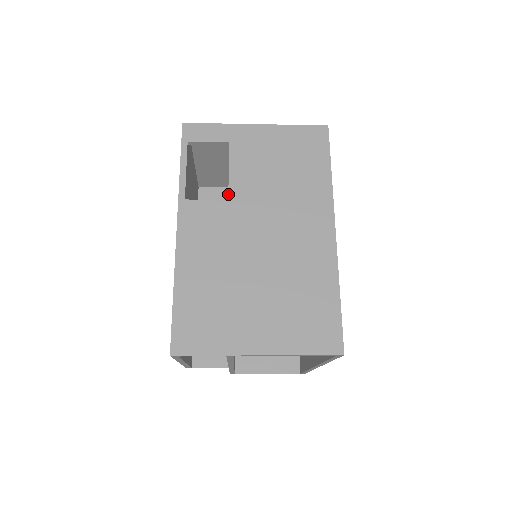
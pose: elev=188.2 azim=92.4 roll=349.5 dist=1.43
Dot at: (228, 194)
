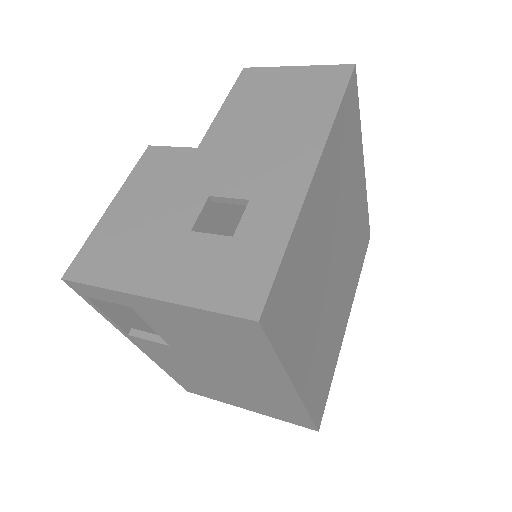
Dot at: (166, 343)
